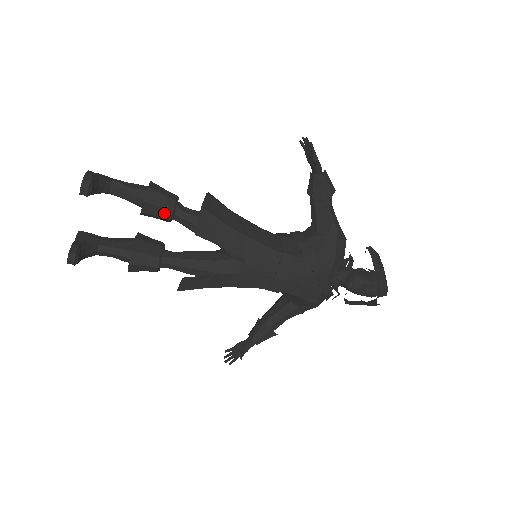
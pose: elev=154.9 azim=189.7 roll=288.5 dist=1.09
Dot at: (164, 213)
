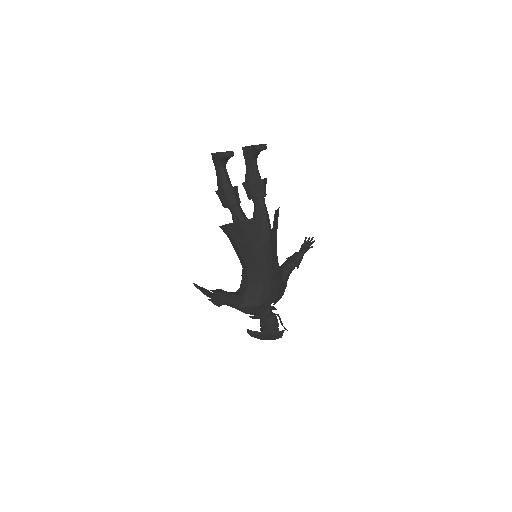
Dot at: (262, 192)
